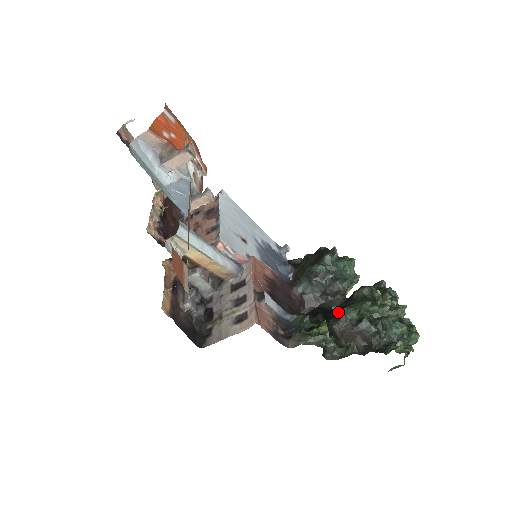
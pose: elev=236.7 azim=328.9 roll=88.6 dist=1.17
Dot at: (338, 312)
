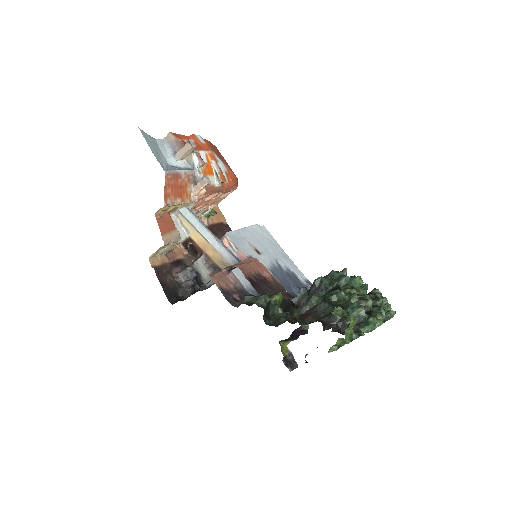
Dot at: occluded
